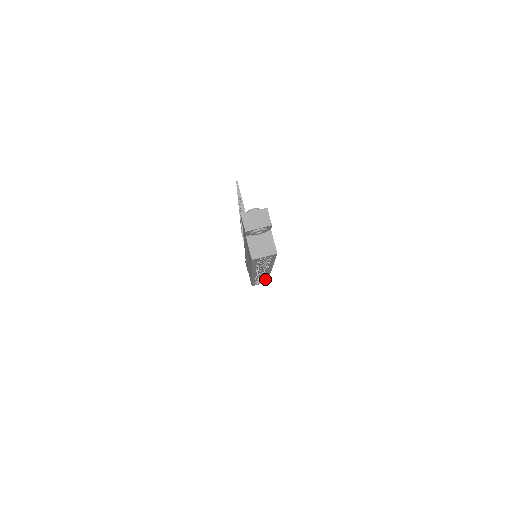
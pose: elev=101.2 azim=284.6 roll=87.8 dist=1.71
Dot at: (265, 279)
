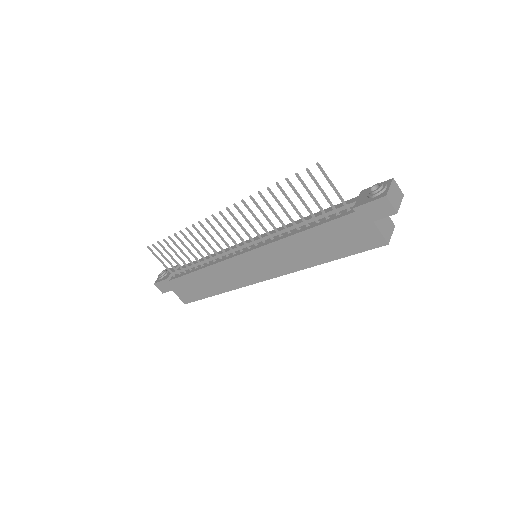
Dot at: occluded
